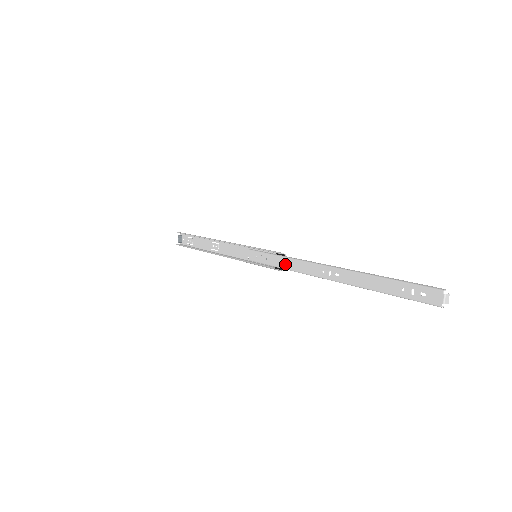
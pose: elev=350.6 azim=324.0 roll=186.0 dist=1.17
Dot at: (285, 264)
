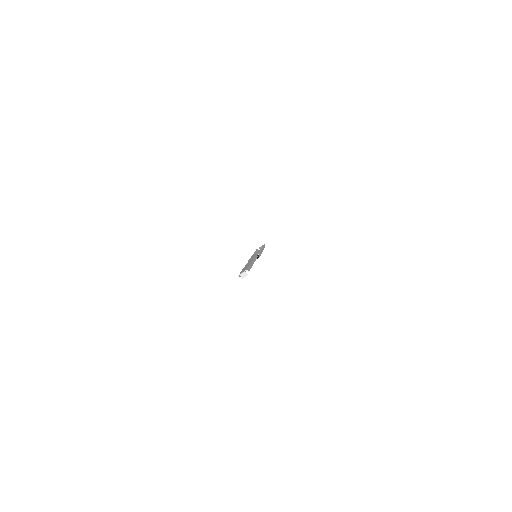
Dot at: occluded
